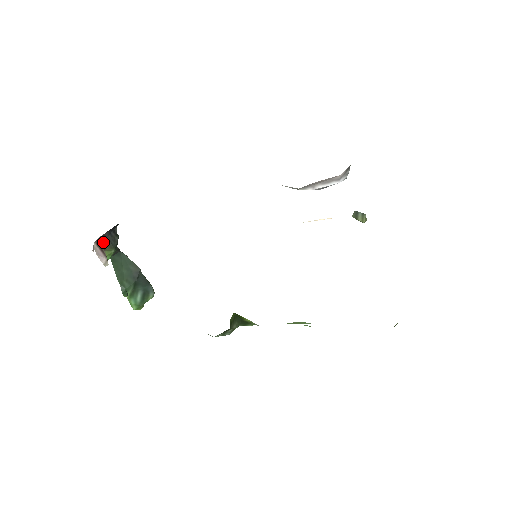
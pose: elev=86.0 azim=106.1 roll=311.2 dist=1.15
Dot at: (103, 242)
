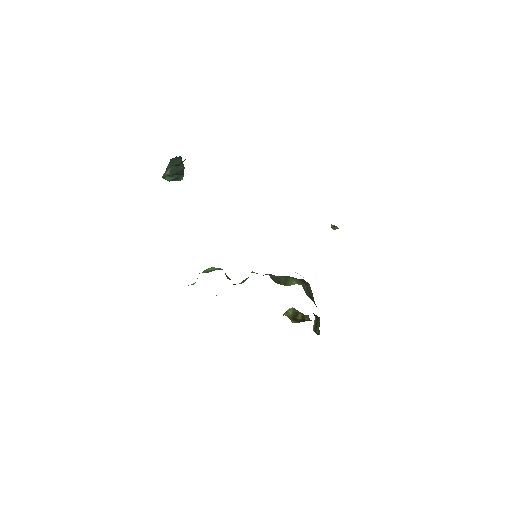
Dot at: (175, 165)
